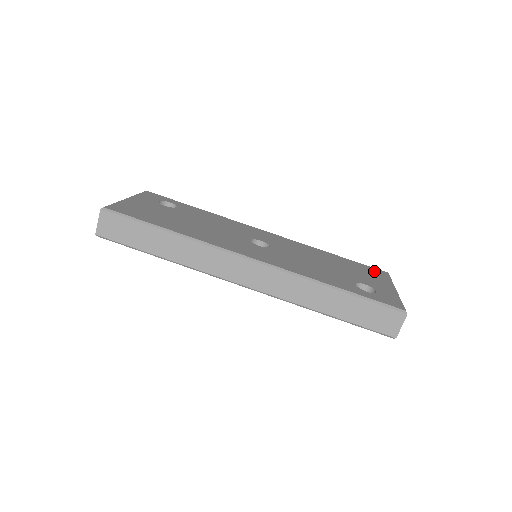
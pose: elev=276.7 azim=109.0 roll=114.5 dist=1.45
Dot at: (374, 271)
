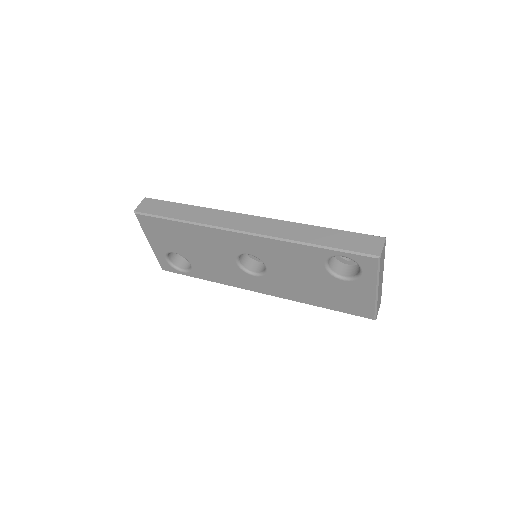
Dot at: occluded
